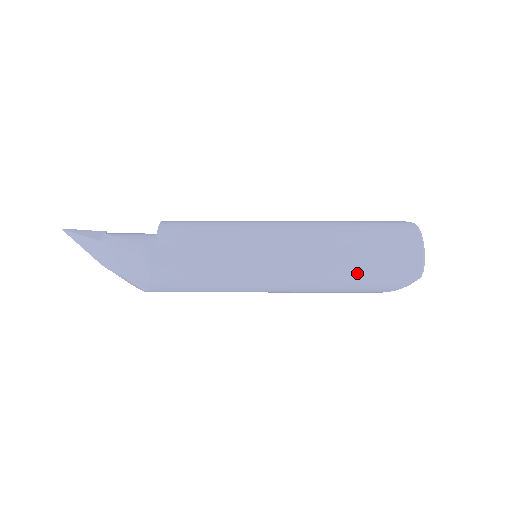
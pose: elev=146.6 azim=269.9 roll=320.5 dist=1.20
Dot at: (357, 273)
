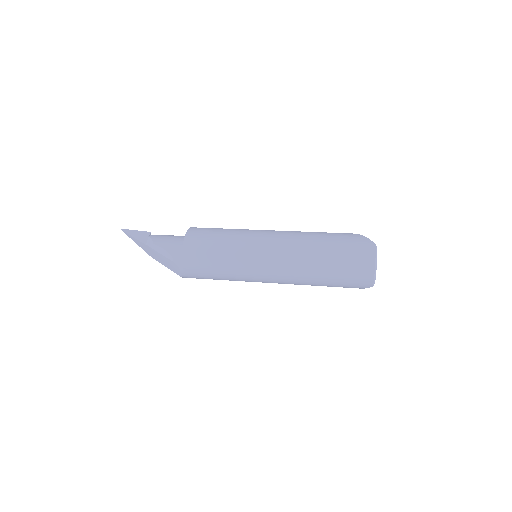
Dot at: (324, 282)
